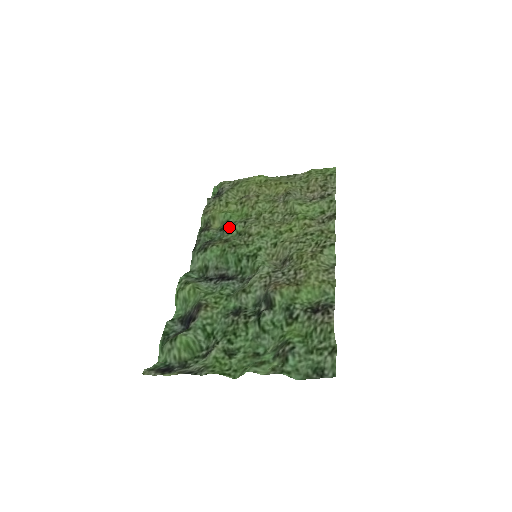
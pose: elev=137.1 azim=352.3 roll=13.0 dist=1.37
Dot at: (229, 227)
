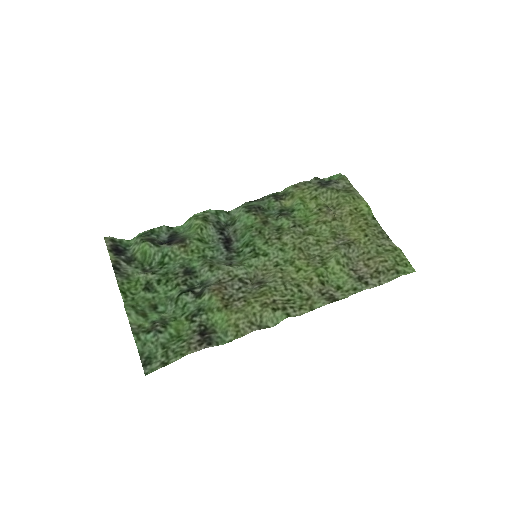
Dot at: (283, 216)
